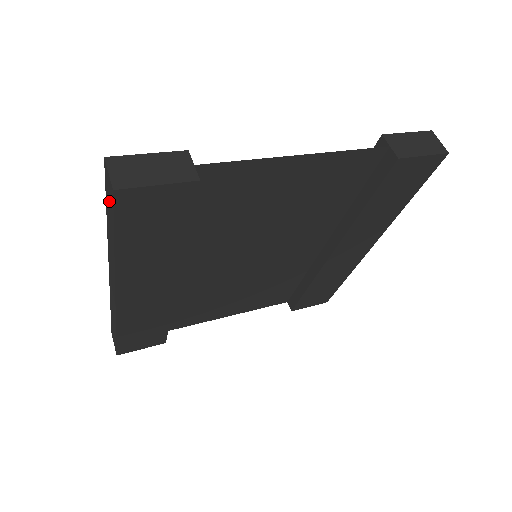
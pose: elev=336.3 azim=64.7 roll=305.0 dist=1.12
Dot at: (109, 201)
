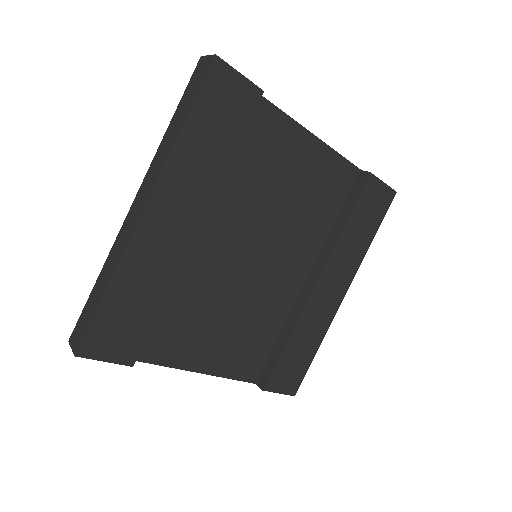
Dot at: (194, 84)
